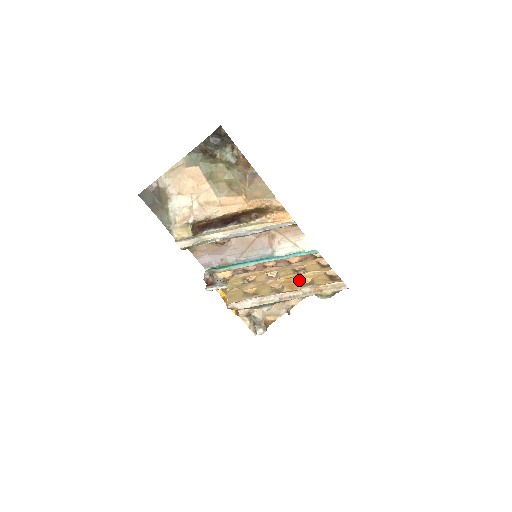
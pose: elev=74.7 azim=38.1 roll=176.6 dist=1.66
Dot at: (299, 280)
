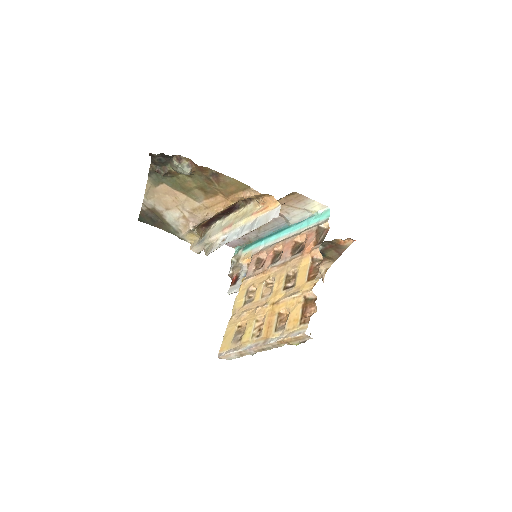
Dot at: (278, 312)
